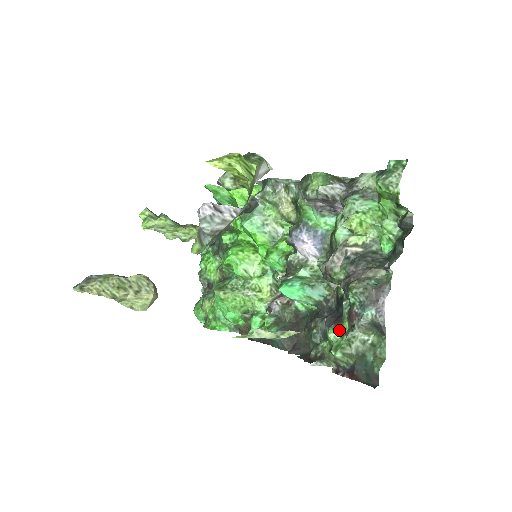
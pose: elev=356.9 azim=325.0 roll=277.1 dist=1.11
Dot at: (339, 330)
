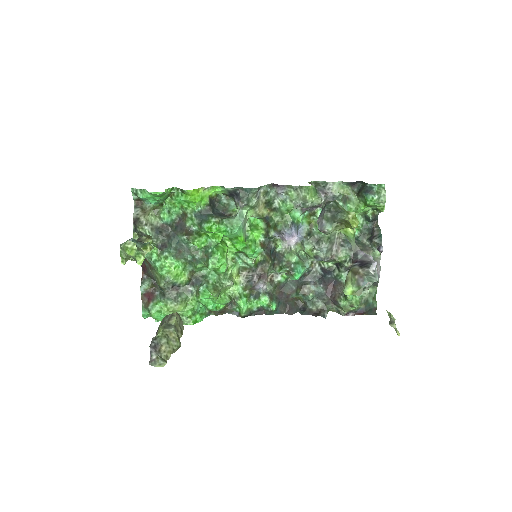
Dot at: occluded
